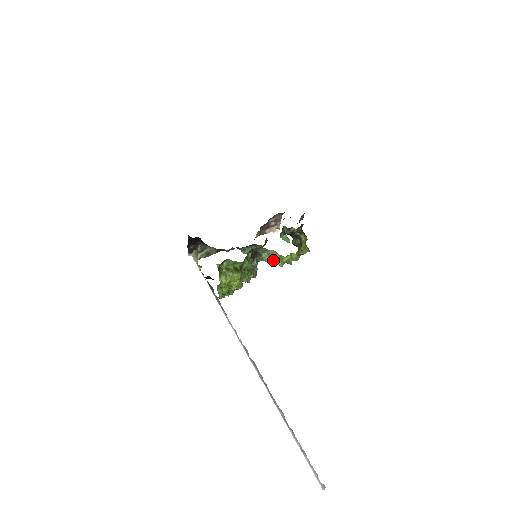
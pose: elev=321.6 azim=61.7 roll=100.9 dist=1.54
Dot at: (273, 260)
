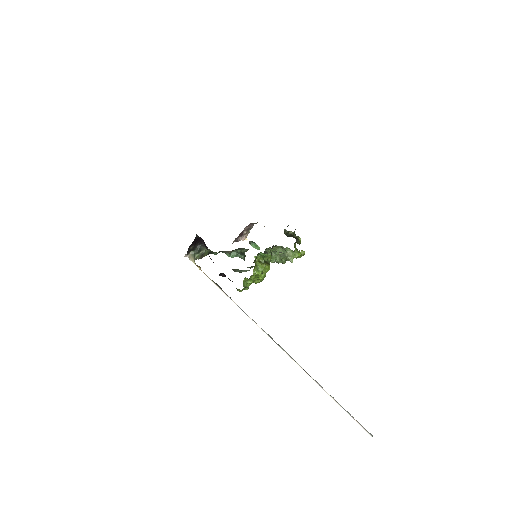
Dot at: (277, 258)
